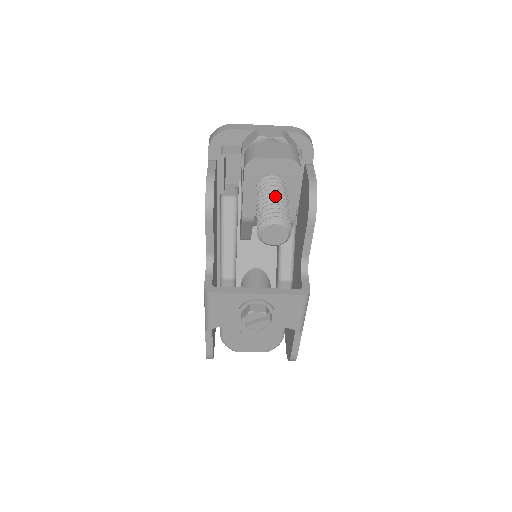
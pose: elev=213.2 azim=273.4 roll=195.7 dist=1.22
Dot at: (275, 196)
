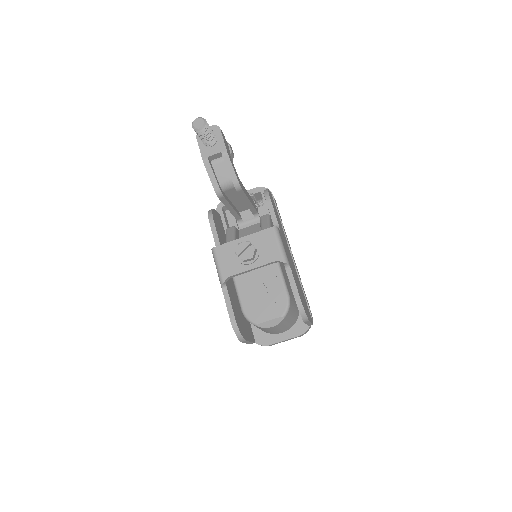
Dot at: occluded
